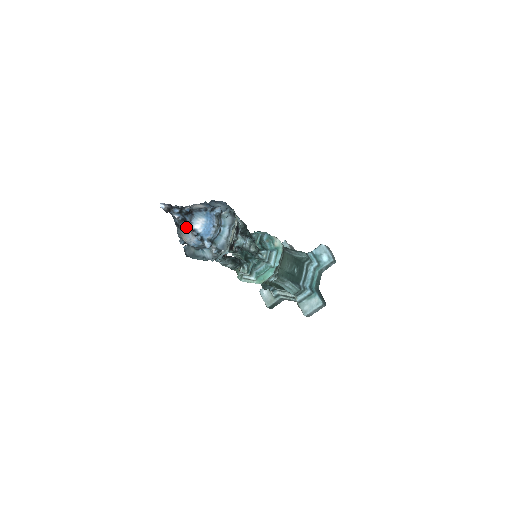
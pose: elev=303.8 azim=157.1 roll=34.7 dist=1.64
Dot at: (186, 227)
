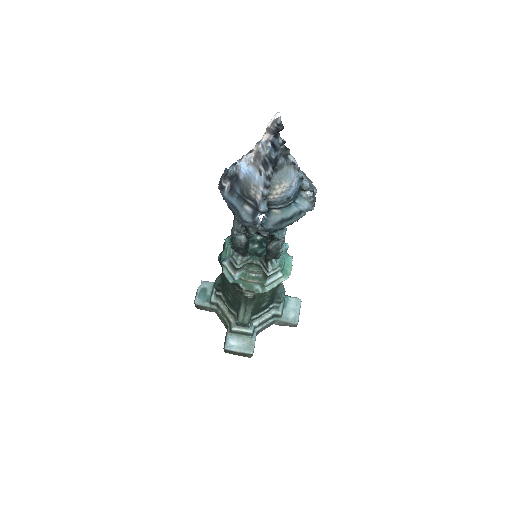
Dot at: (285, 162)
